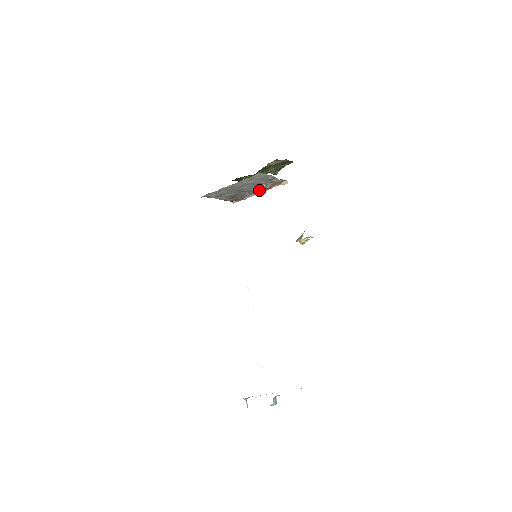
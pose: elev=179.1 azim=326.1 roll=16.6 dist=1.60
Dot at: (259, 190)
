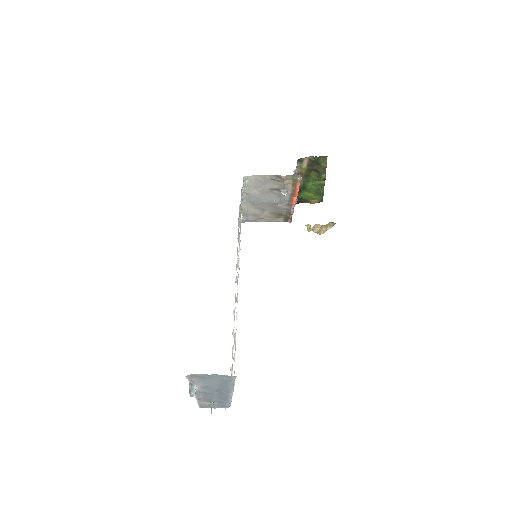
Dot at: (292, 198)
